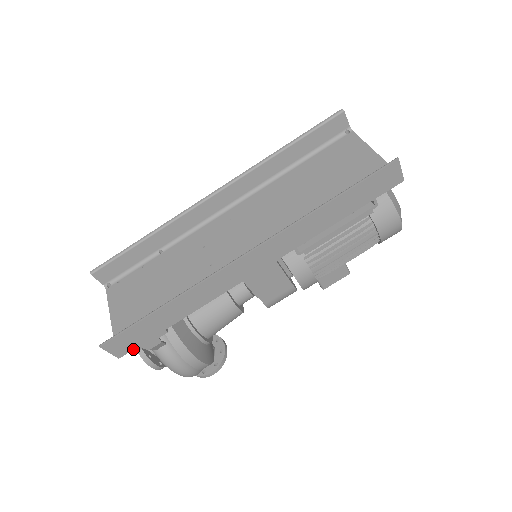
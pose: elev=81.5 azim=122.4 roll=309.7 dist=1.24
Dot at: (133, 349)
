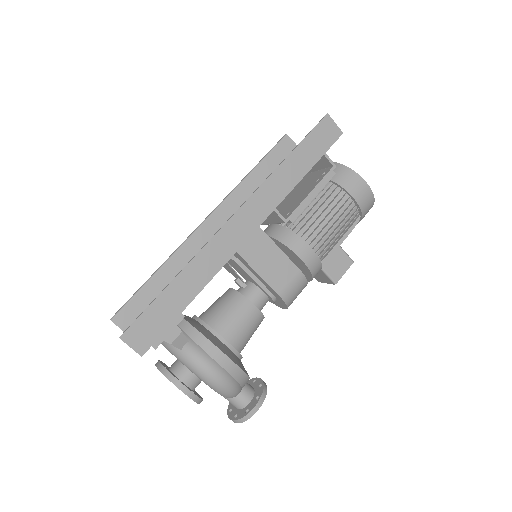
Dot at: (154, 342)
